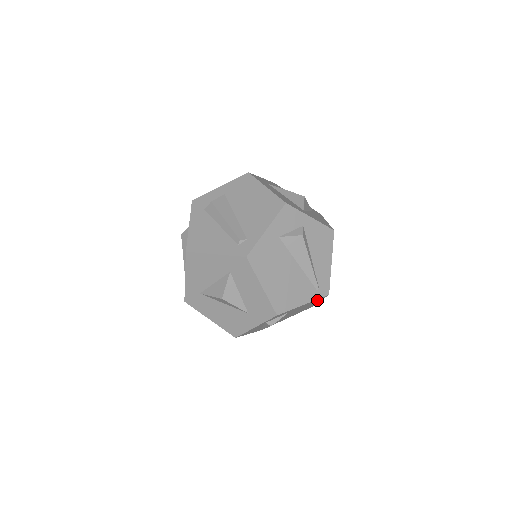
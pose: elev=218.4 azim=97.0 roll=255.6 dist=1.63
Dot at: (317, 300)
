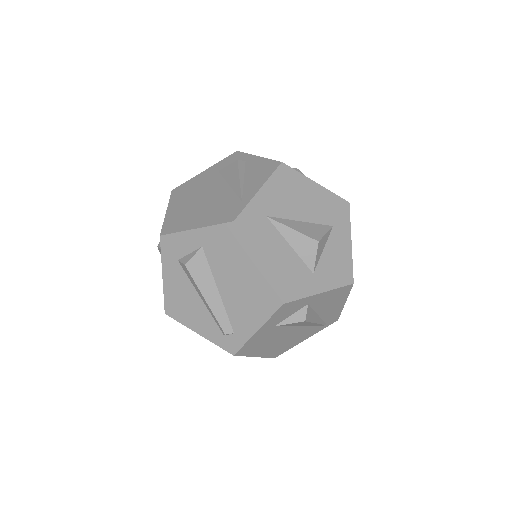
Dot at: occluded
